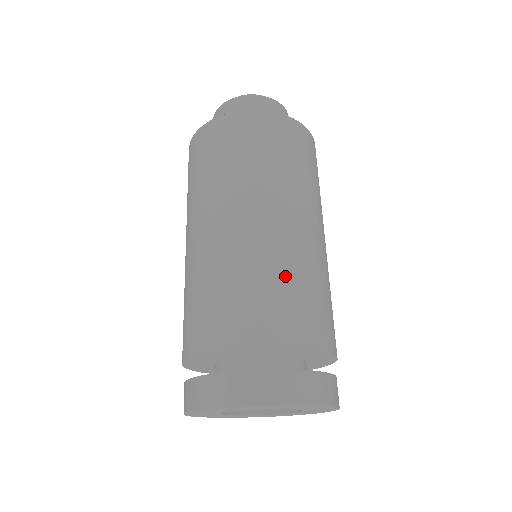
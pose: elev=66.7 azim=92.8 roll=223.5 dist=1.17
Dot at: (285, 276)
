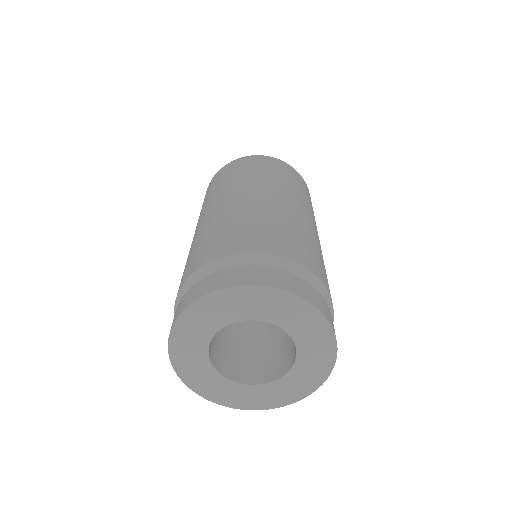
Dot at: occluded
